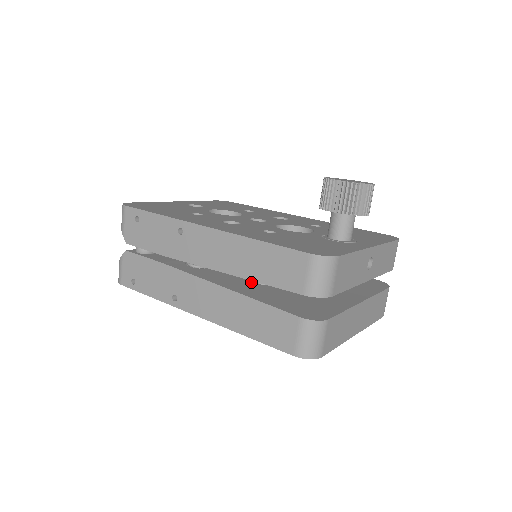
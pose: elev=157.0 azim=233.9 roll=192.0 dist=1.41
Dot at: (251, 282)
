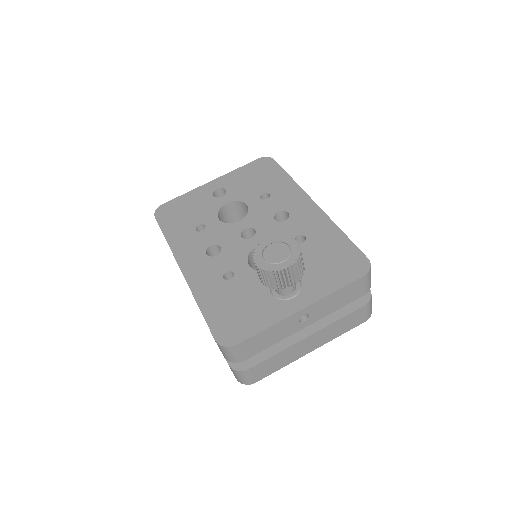
Dot at: occluded
